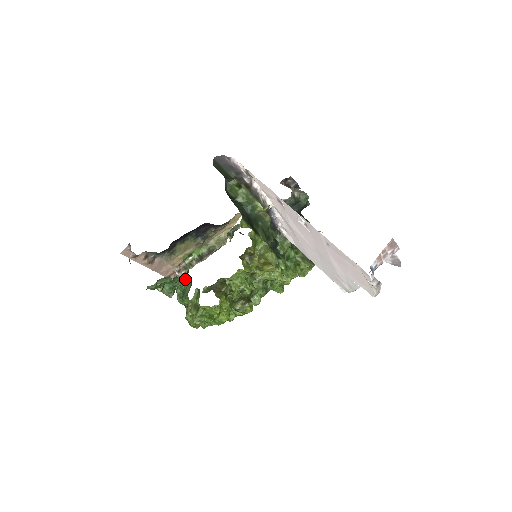
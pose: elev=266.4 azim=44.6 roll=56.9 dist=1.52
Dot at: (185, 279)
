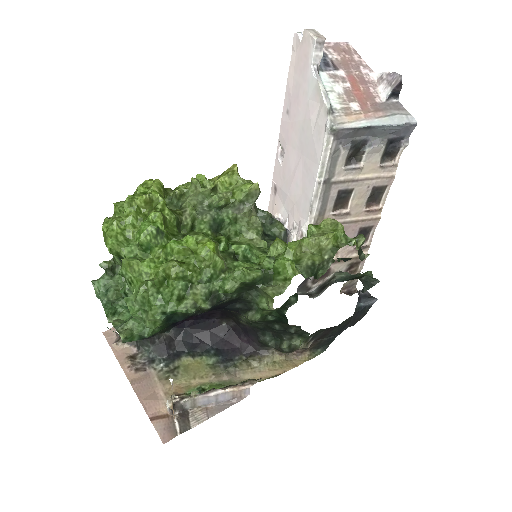
Dot at: occluded
